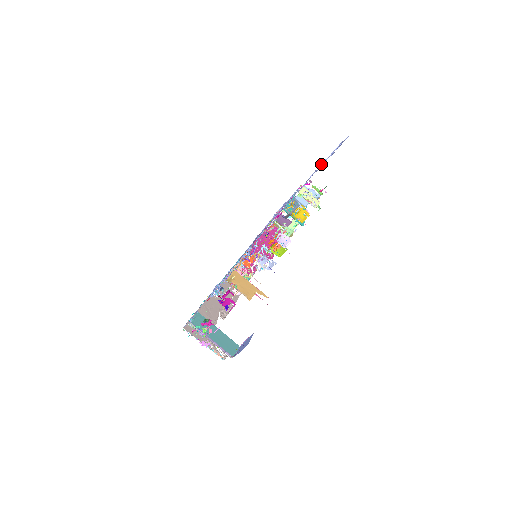
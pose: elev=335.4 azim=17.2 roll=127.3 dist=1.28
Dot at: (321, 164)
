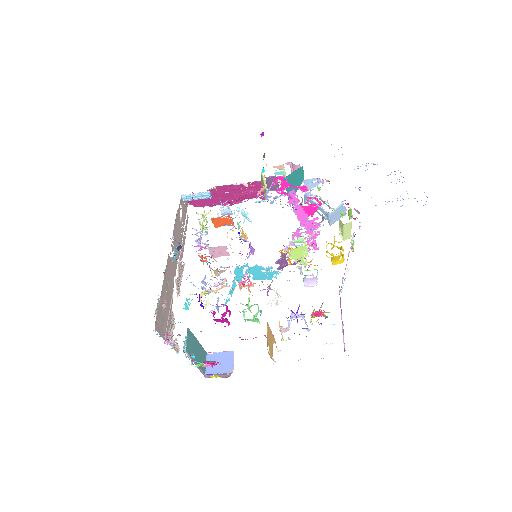
Dot at: occluded
